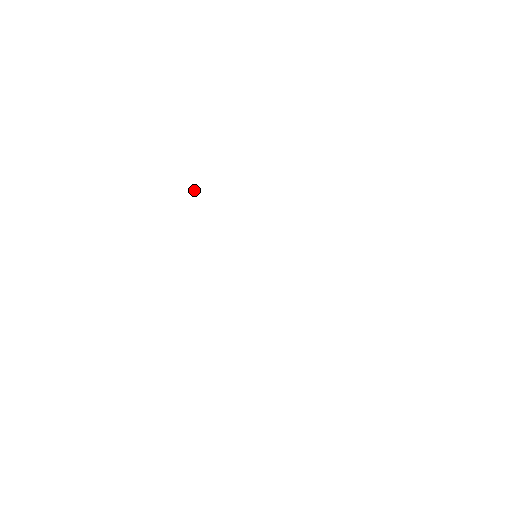
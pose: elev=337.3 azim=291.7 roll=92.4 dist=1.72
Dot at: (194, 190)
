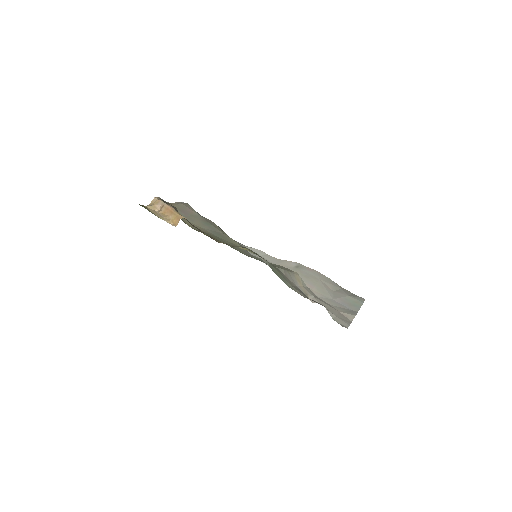
Dot at: (174, 223)
